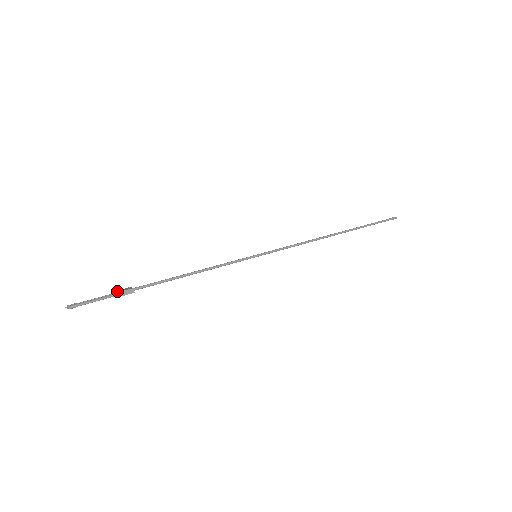
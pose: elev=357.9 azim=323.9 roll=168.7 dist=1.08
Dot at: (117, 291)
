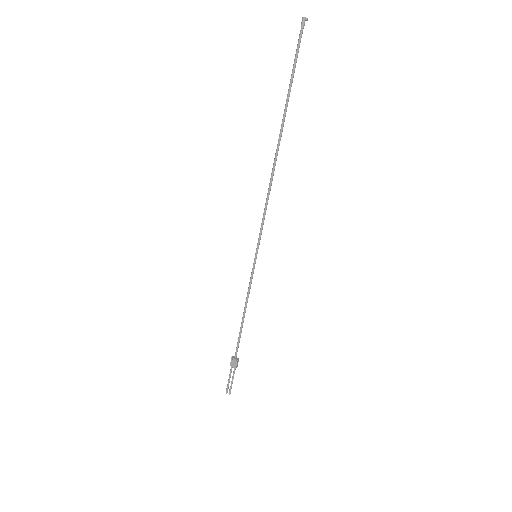
Dot at: occluded
